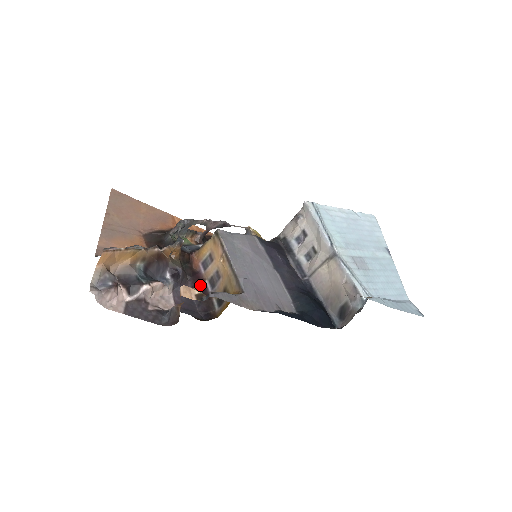
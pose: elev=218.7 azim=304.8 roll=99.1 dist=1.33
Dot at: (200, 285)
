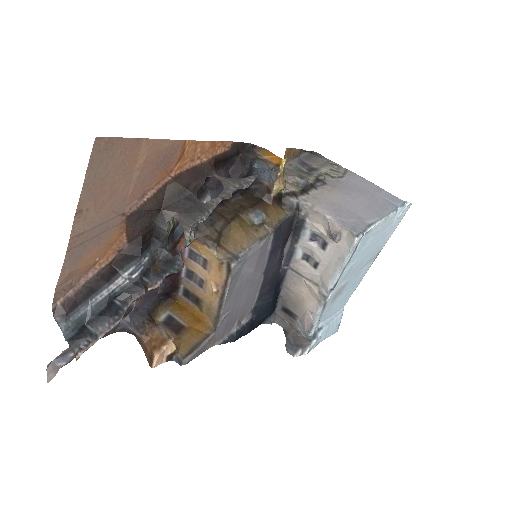
Dot at: occluded
